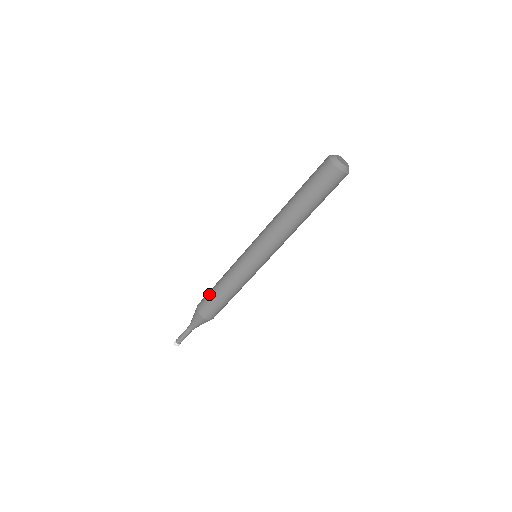
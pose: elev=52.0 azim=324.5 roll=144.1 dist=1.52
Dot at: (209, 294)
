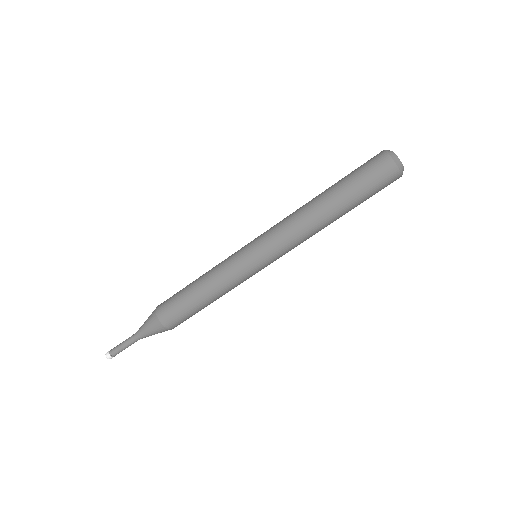
Dot at: (180, 290)
